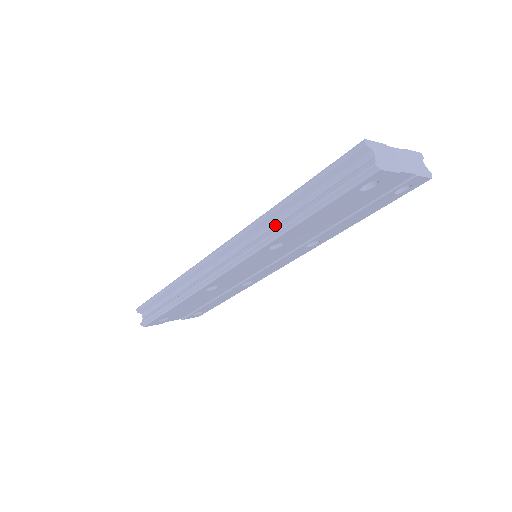
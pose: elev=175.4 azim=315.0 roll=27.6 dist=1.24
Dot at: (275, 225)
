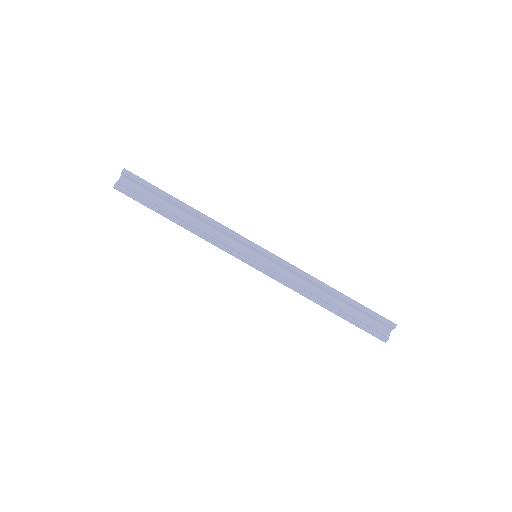
Dot at: (311, 289)
